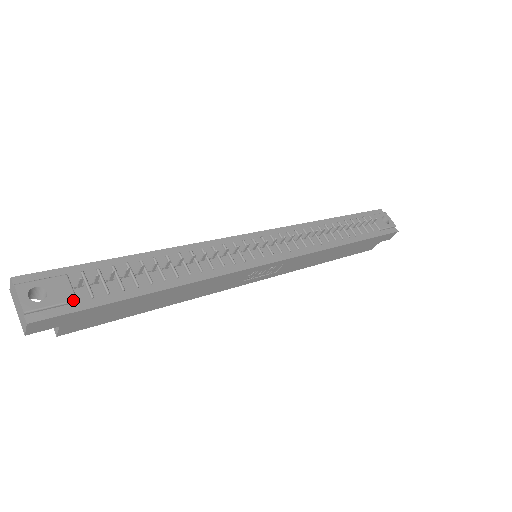
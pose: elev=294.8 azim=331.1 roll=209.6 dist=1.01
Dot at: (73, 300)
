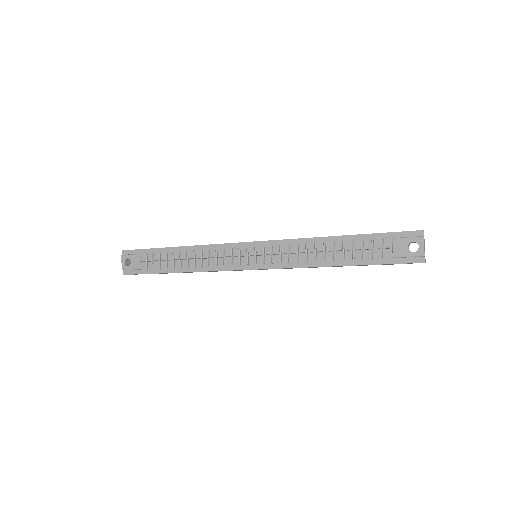
Dot at: (139, 269)
